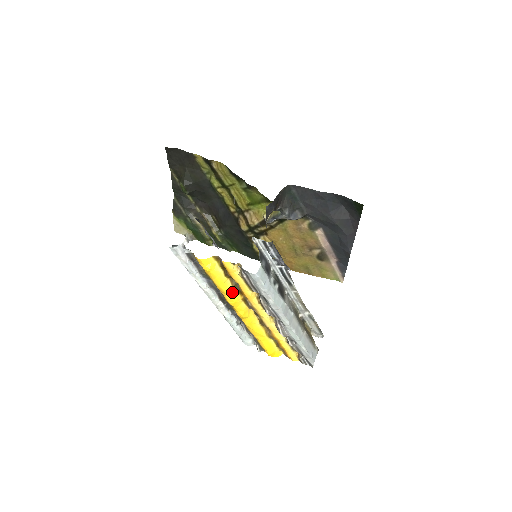
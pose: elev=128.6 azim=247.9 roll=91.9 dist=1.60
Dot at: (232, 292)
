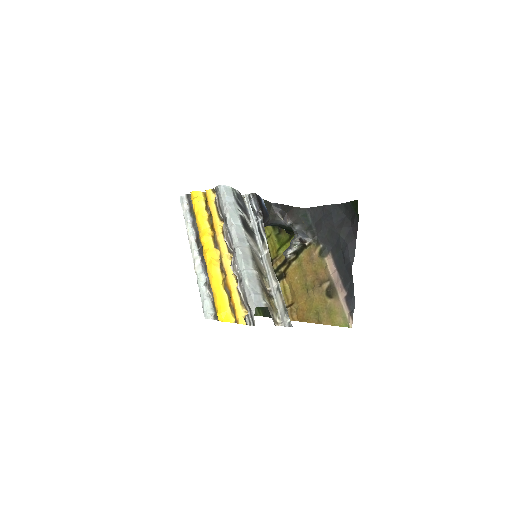
Dot at: (206, 227)
